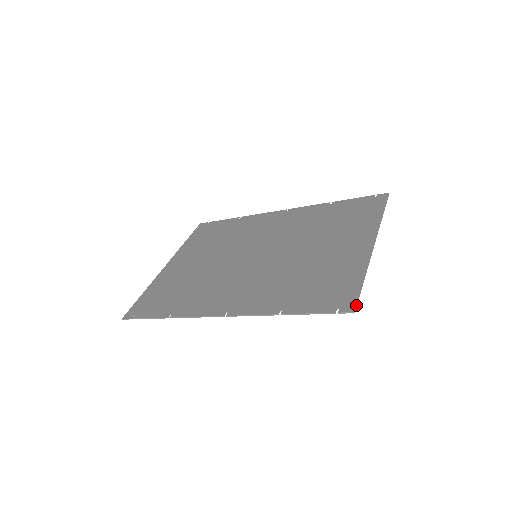
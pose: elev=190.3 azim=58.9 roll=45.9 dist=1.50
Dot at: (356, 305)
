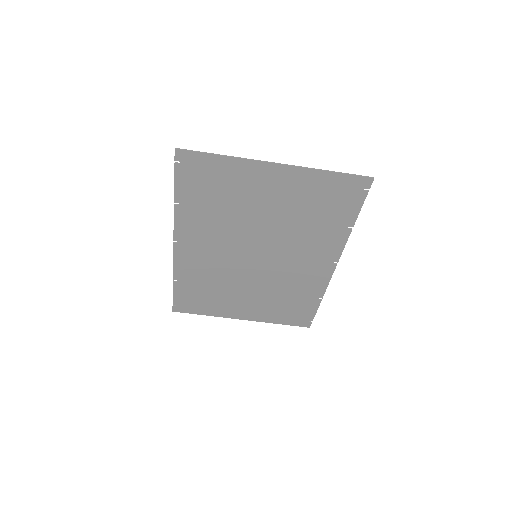
Dot at: (184, 149)
